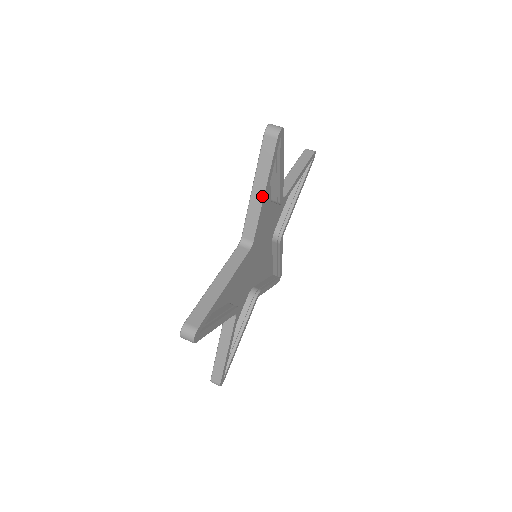
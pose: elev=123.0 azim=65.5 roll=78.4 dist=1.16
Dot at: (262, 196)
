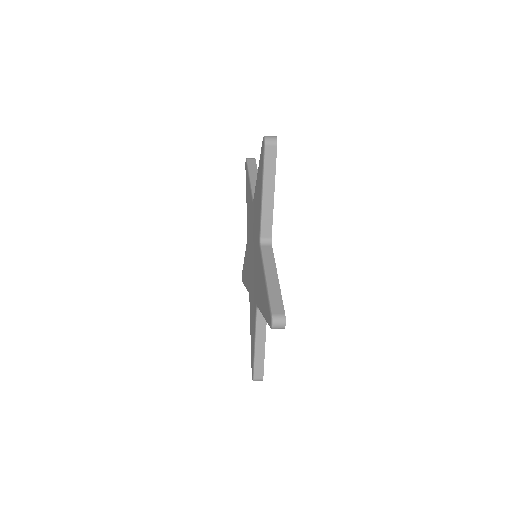
Dot at: occluded
